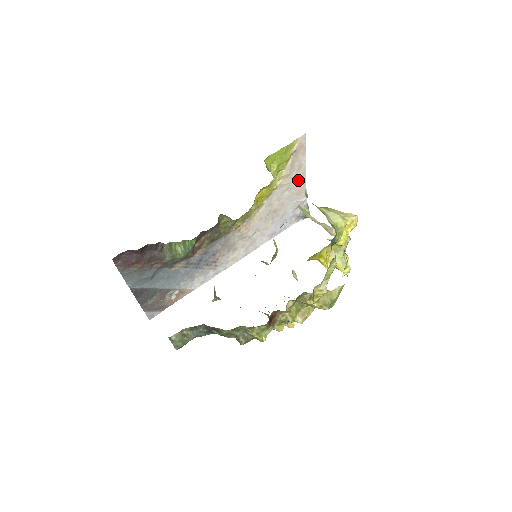
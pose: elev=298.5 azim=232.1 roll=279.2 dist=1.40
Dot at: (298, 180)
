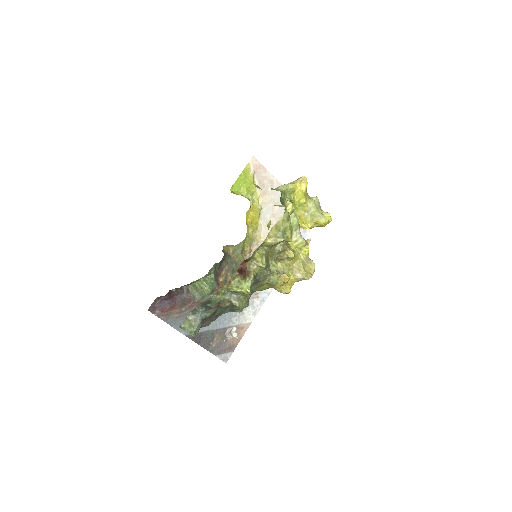
Dot at: (279, 193)
